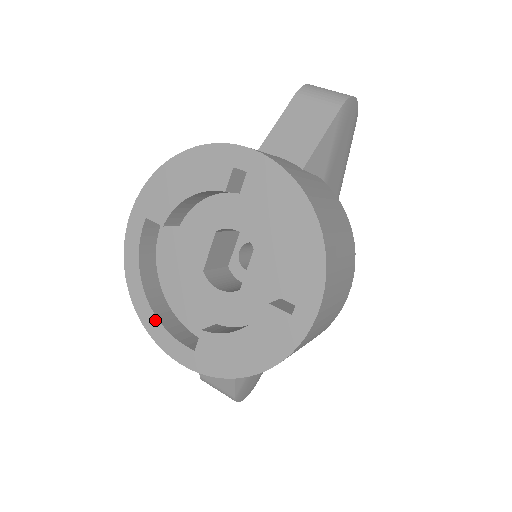
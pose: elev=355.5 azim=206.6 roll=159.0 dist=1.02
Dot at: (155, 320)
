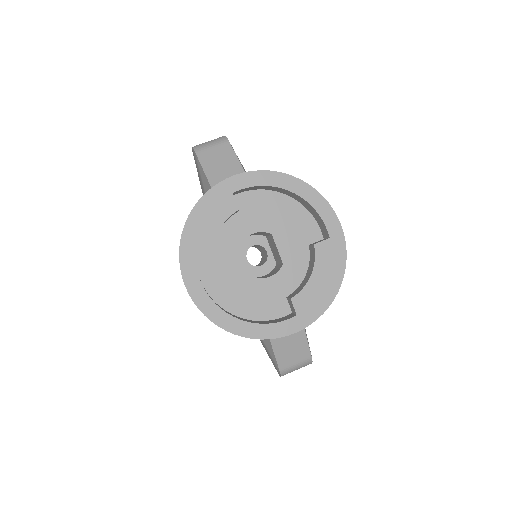
Dot at: (257, 326)
